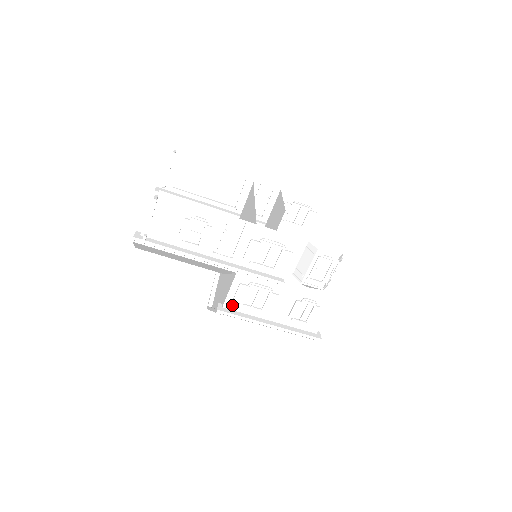
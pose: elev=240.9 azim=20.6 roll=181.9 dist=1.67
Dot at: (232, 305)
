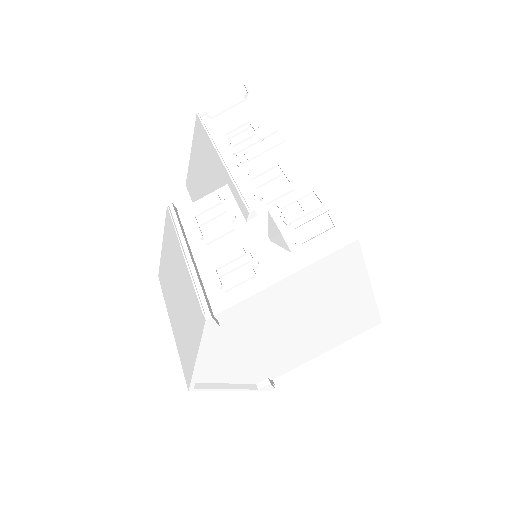
Dot at: (186, 215)
